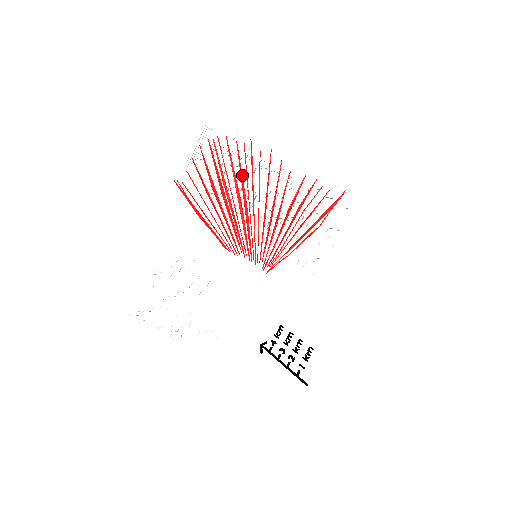
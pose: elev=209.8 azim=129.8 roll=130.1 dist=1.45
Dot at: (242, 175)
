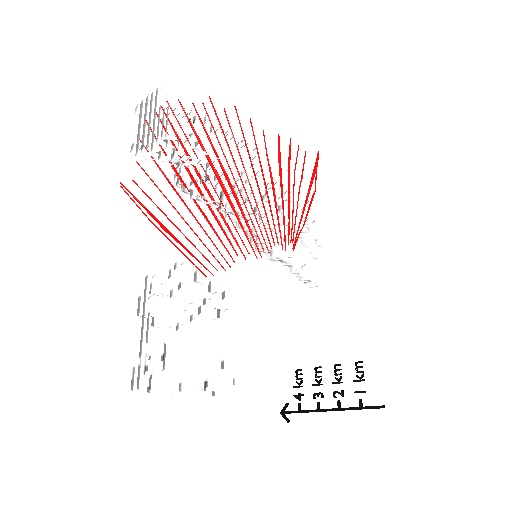
Dot at: (212, 144)
